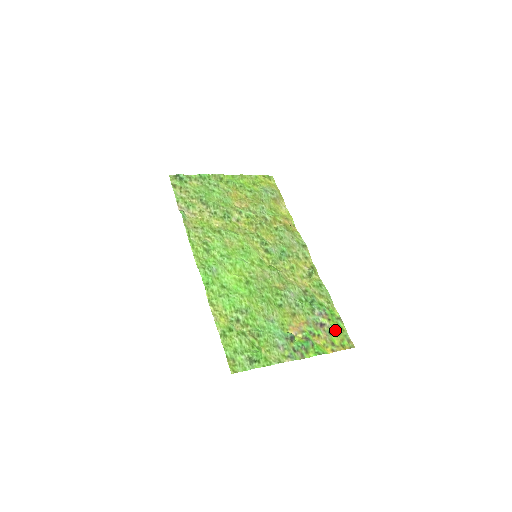
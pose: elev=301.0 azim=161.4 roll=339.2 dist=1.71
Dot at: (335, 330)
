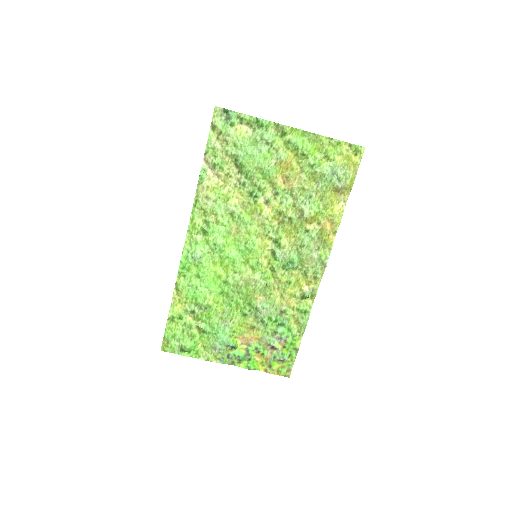
Dot at: (281, 358)
